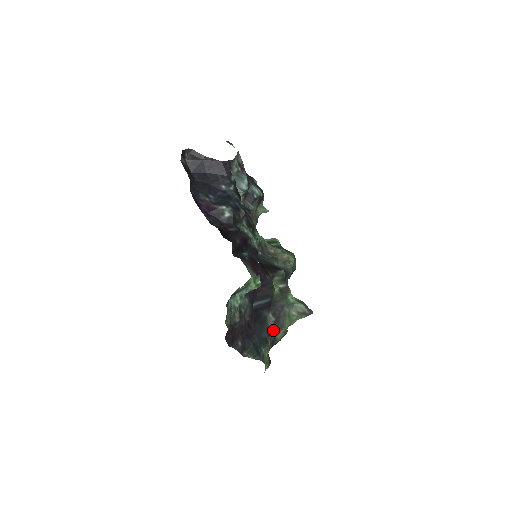
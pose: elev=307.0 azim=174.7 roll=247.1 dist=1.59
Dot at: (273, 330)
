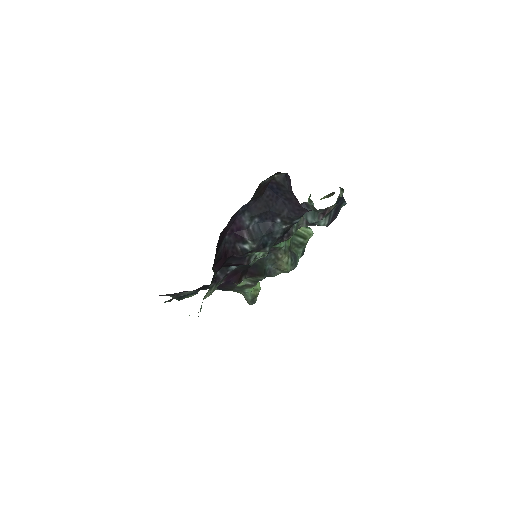
Dot at: occluded
